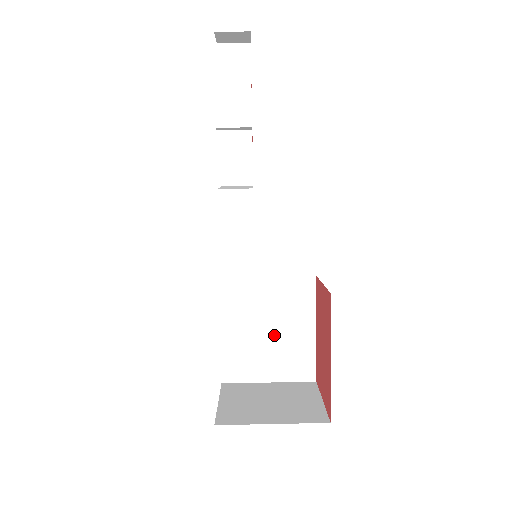
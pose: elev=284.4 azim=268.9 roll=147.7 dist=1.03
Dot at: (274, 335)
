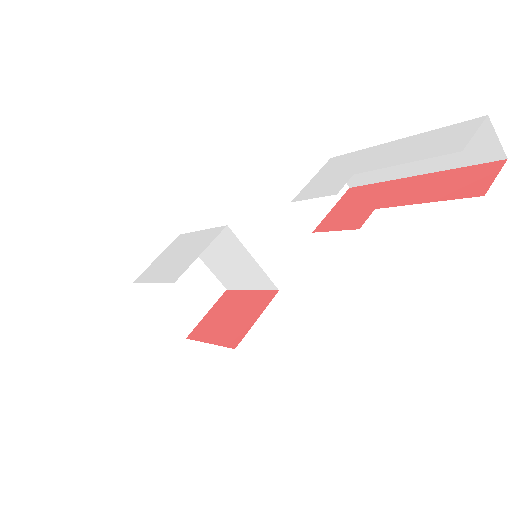
Dot at: (228, 265)
